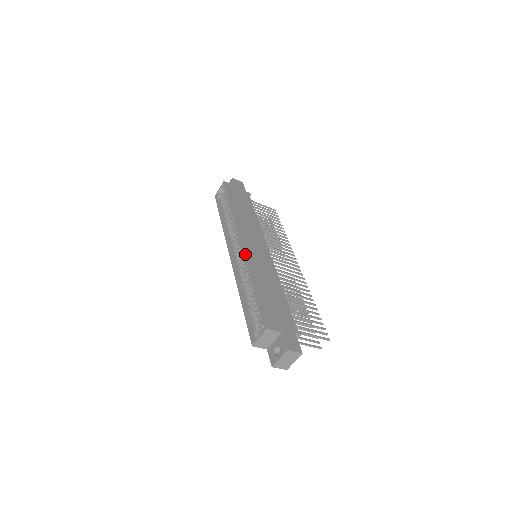
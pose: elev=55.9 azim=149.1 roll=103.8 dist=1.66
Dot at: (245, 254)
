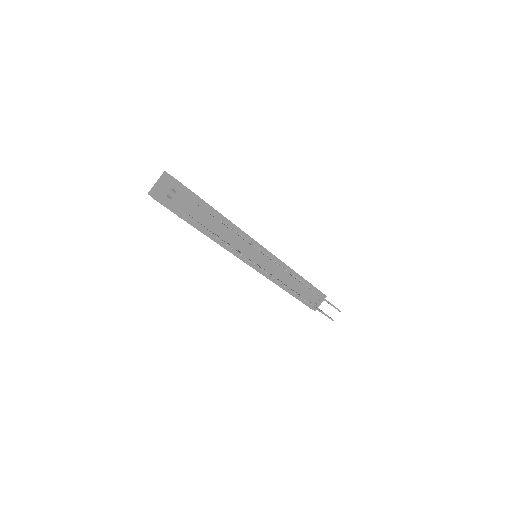
Dot at: occluded
